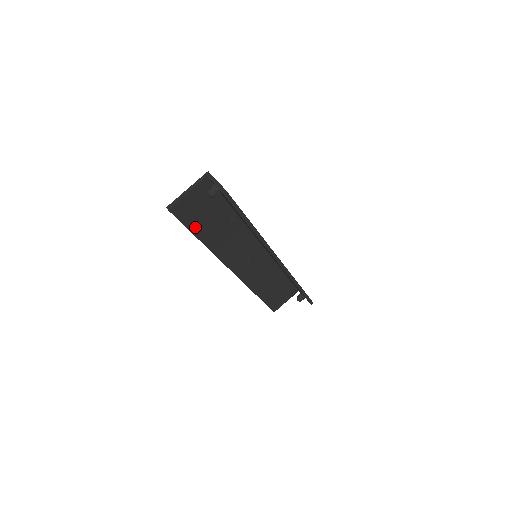
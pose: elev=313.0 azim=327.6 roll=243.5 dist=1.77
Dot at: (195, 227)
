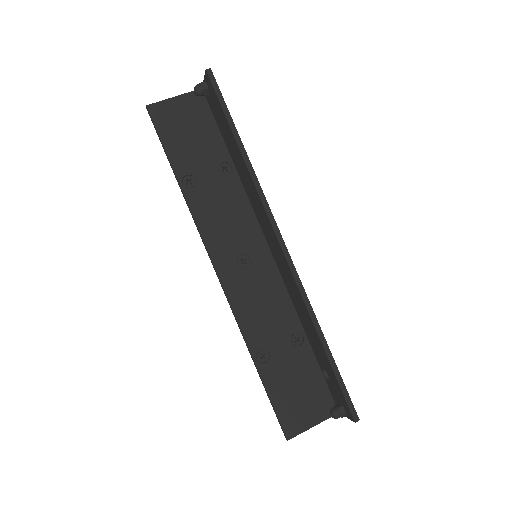
Dot at: (174, 152)
